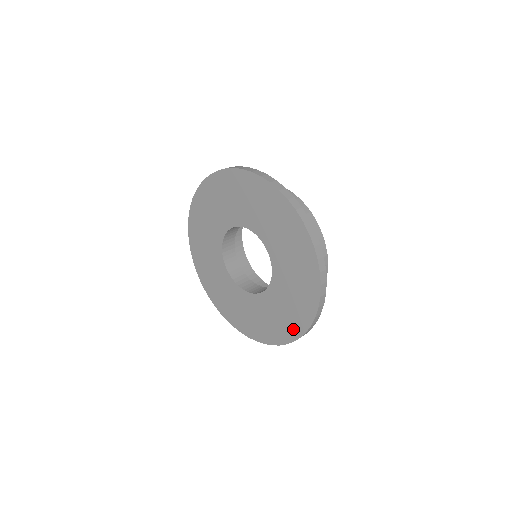
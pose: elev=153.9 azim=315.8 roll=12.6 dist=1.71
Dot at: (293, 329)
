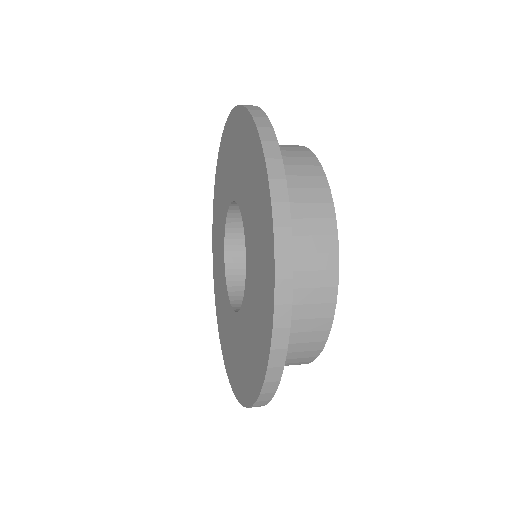
Dot at: (268, 278)
